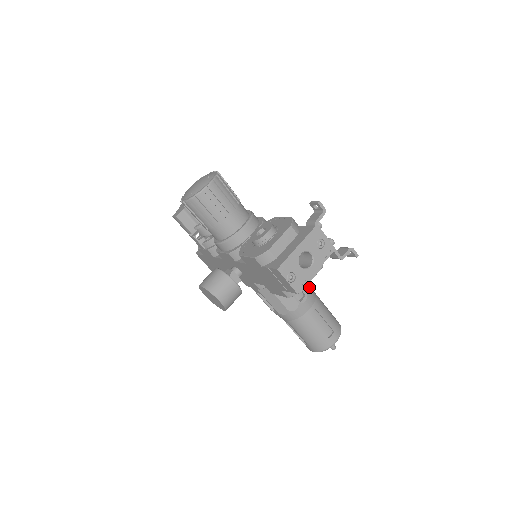
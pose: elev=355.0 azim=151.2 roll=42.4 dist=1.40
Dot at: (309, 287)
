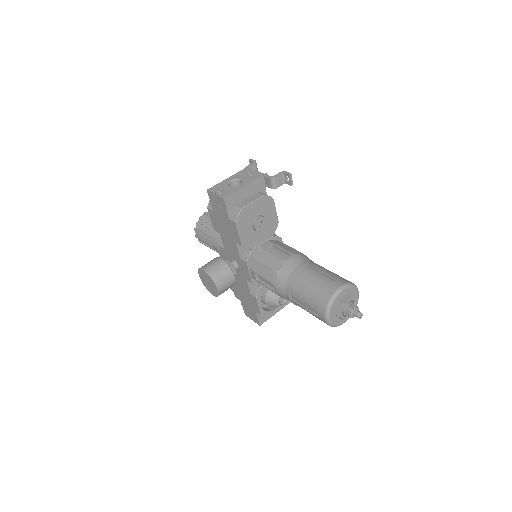
Dot at: (299, 253)
